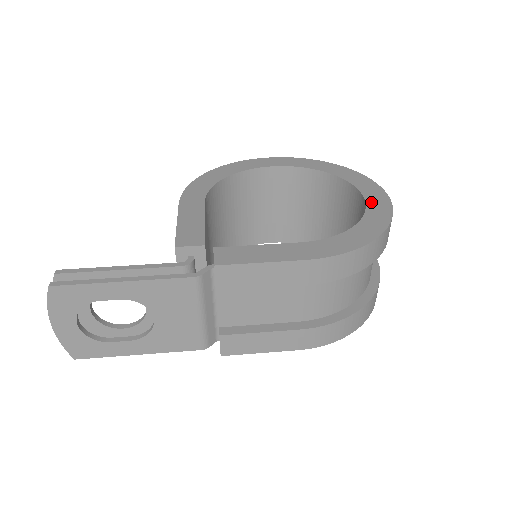
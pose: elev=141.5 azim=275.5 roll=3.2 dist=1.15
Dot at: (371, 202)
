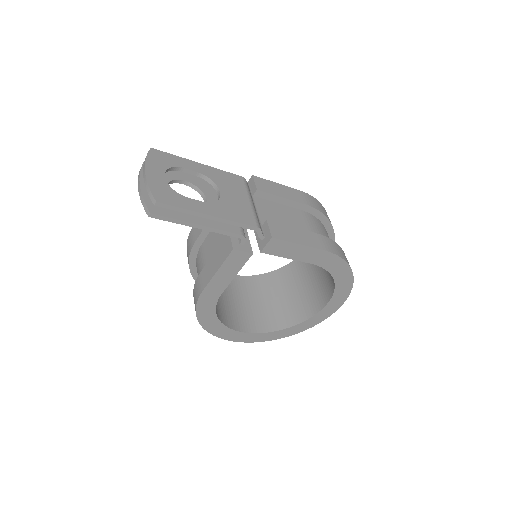
Dot at: occluded
